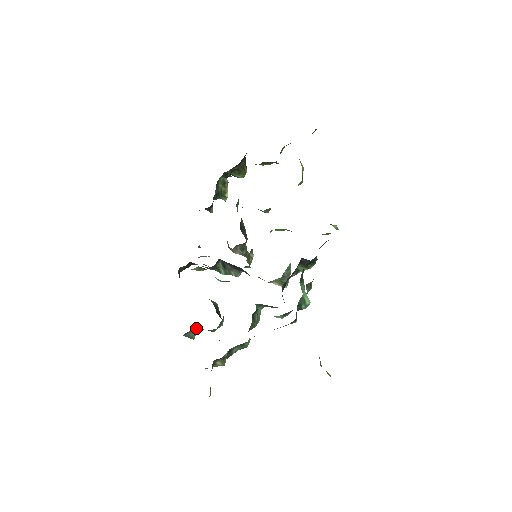
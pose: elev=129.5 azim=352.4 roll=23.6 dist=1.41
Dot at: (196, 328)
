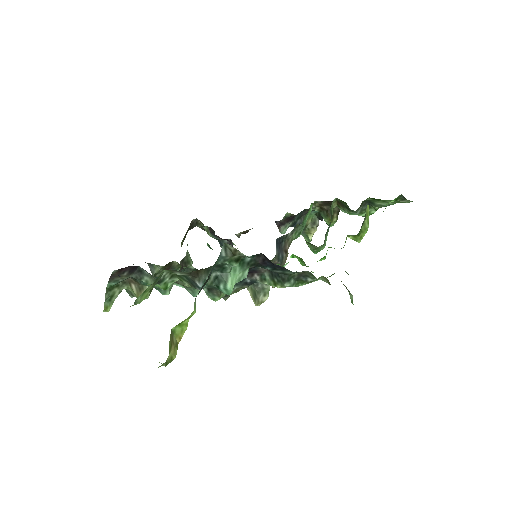
Dot at: occluded
